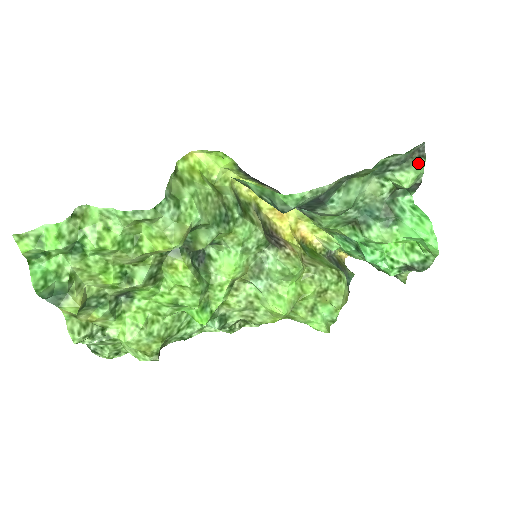
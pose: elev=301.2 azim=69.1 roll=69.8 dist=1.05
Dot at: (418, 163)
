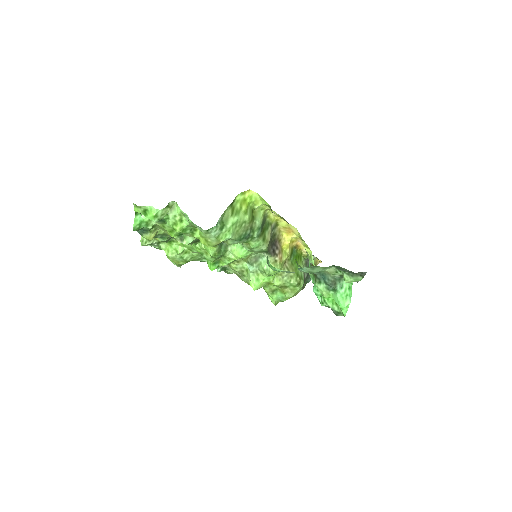
Dot at: (358, 277)
